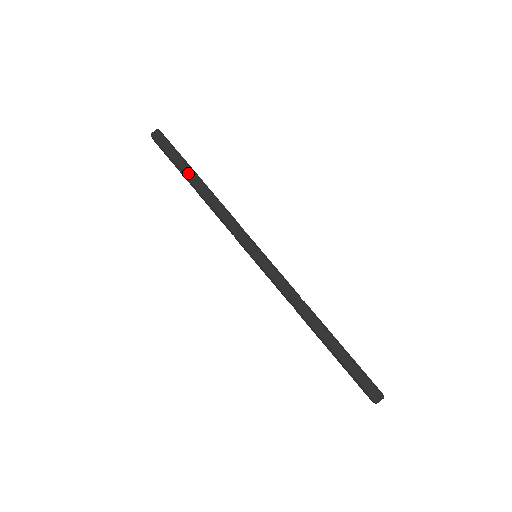
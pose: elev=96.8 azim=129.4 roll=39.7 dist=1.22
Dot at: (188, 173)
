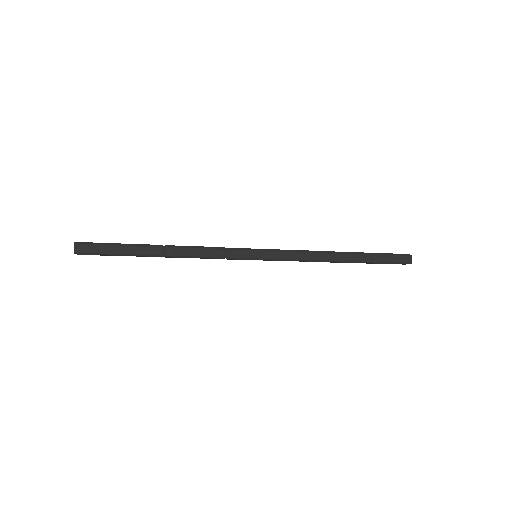
Dot at: (144, 251)
